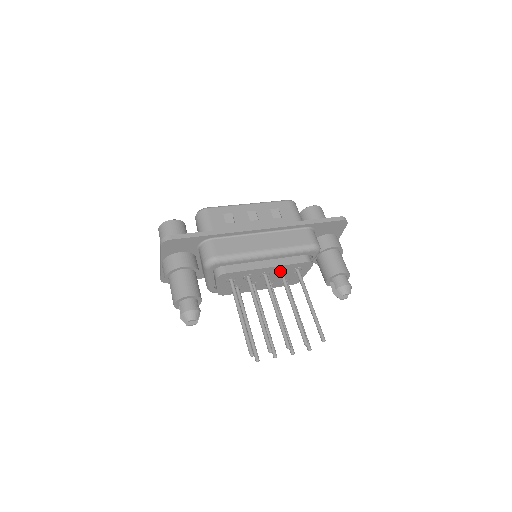
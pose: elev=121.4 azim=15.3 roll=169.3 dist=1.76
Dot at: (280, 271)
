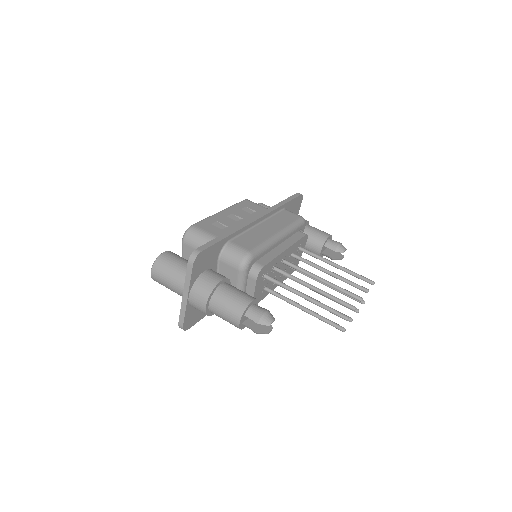
Dot at: (291, 253)
